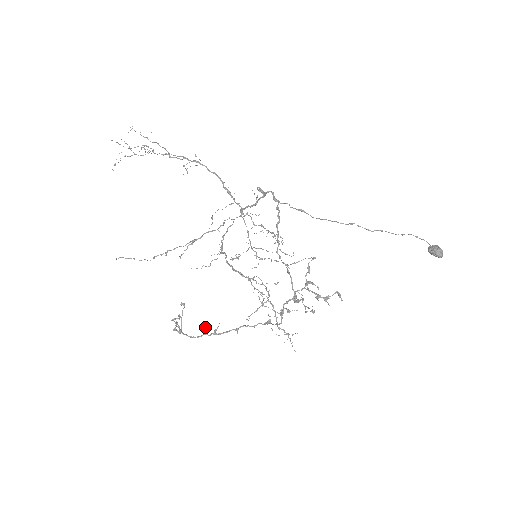
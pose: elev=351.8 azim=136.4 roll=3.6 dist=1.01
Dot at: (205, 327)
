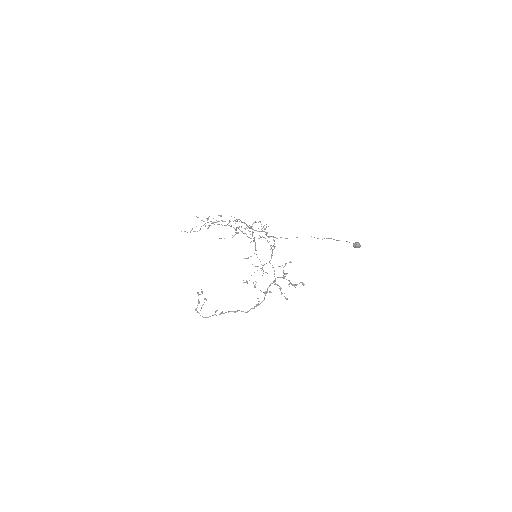
Dot at: occluded
